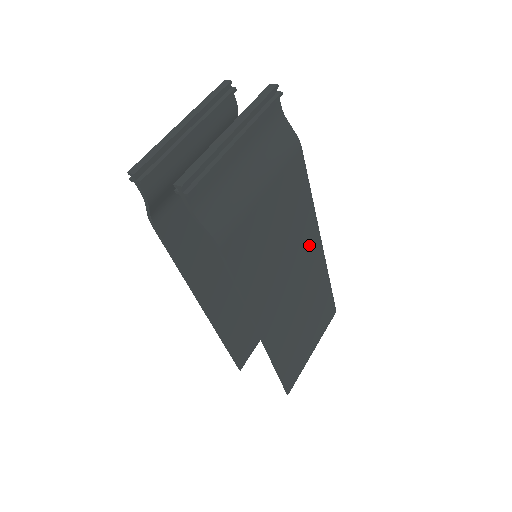
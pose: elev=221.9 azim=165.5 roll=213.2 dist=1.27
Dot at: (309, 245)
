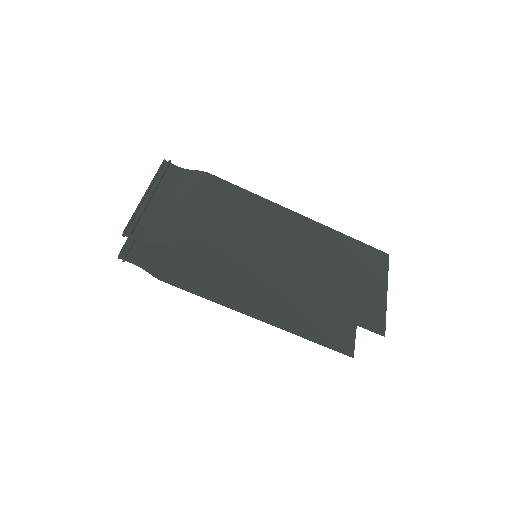
Dot at: (283, 220)
